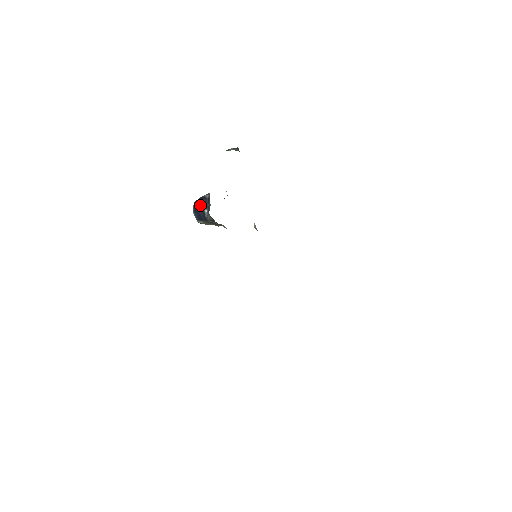
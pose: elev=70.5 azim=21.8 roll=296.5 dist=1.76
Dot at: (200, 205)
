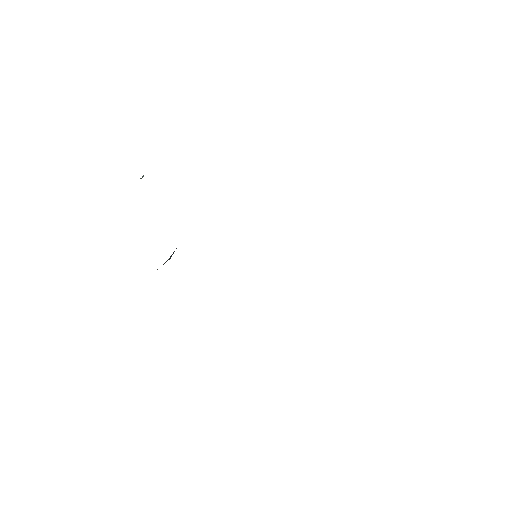
Dot at: occluded
